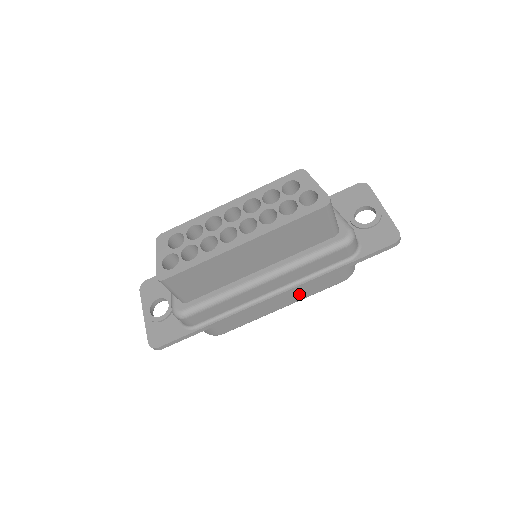
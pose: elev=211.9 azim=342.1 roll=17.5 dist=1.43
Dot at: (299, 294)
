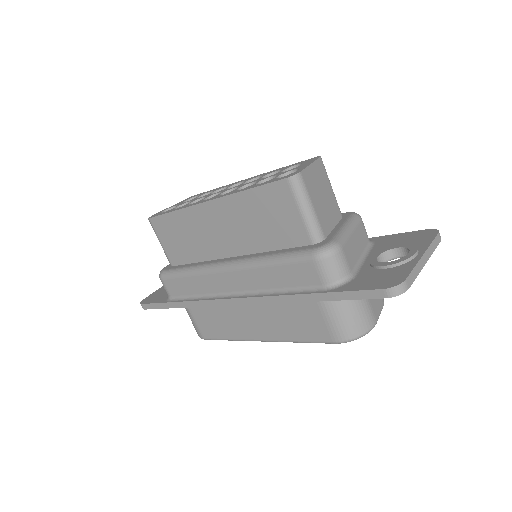
Dot at: (277, 327)
